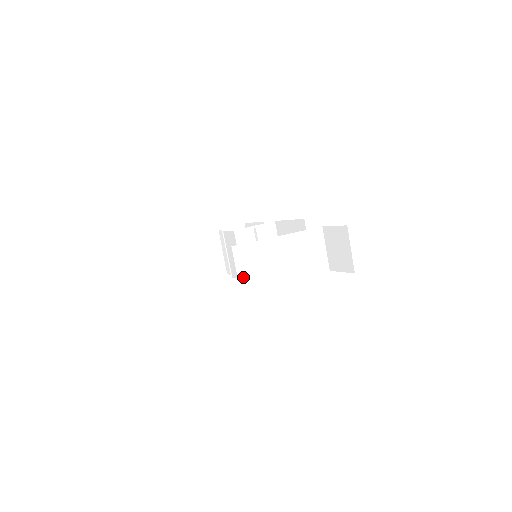
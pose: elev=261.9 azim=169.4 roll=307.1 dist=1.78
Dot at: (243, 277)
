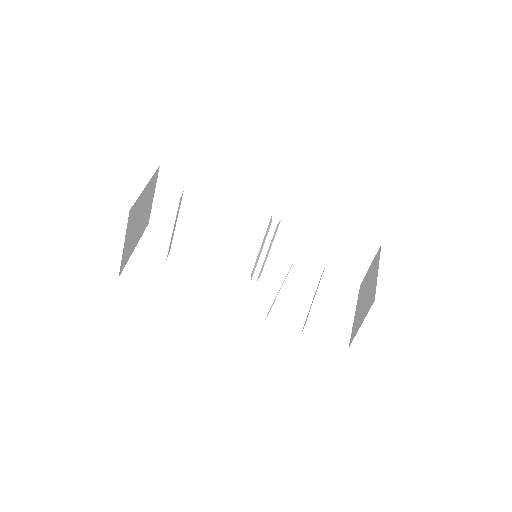
Dot at: occluded
